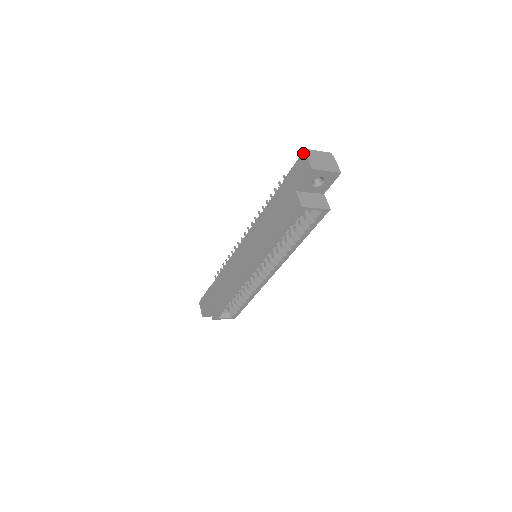
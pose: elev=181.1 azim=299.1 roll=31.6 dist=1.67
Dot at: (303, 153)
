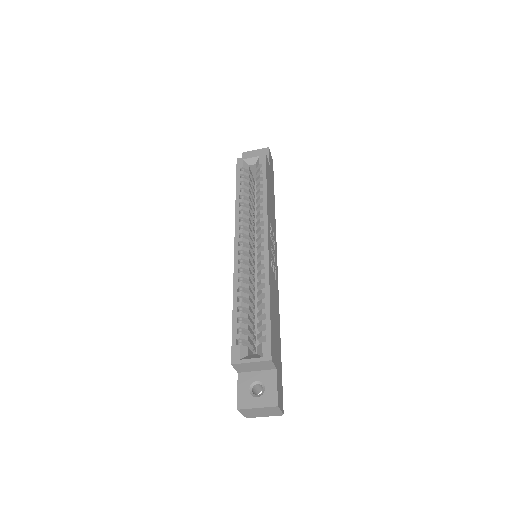
Dot at: occluded
